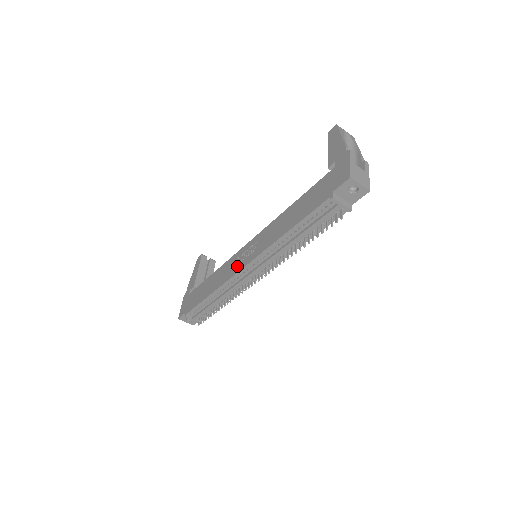
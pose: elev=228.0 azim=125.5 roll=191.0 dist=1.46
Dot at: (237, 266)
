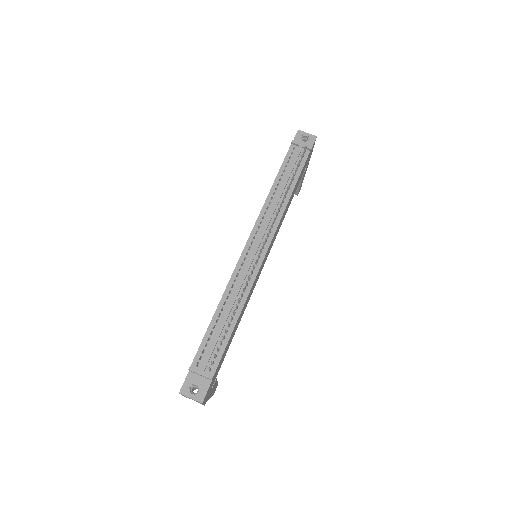
Dot at: occluded
